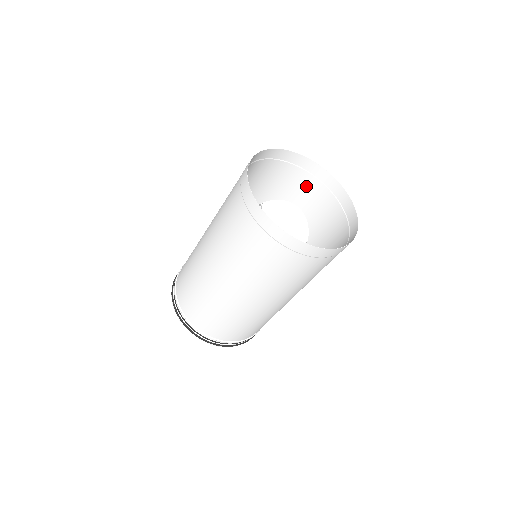
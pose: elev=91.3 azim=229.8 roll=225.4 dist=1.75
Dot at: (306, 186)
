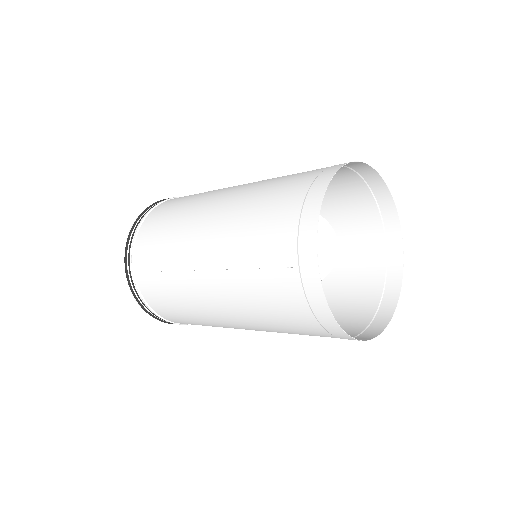
Dot at: (366, 233)
